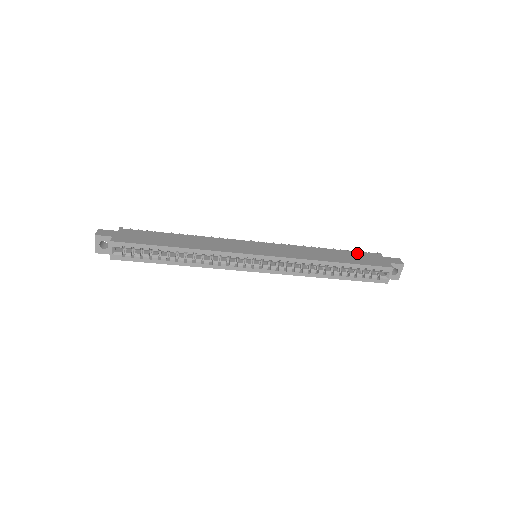
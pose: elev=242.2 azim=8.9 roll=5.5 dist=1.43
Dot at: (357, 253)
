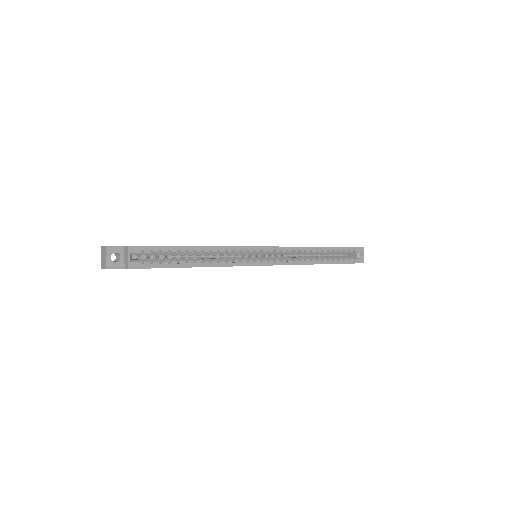
Dot at: occluded
